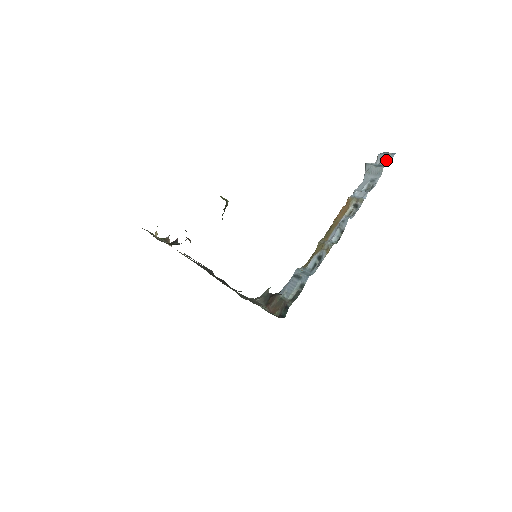
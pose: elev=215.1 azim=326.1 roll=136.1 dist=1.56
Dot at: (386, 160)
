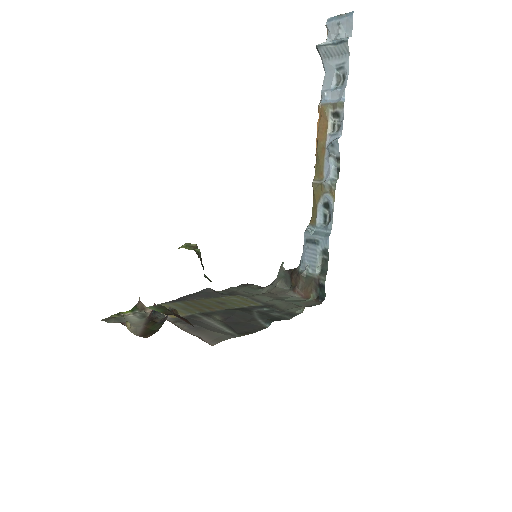
Dot at: (343, 28)
